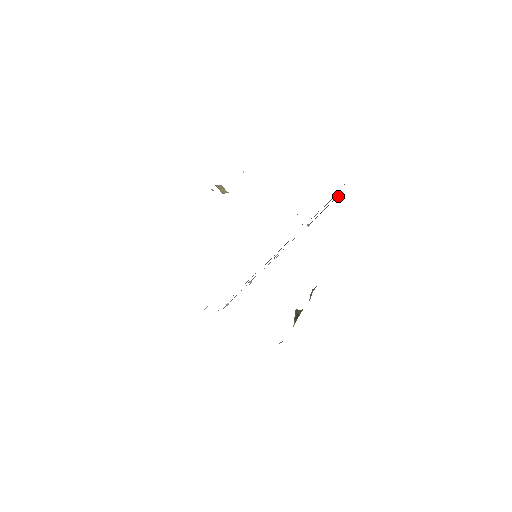
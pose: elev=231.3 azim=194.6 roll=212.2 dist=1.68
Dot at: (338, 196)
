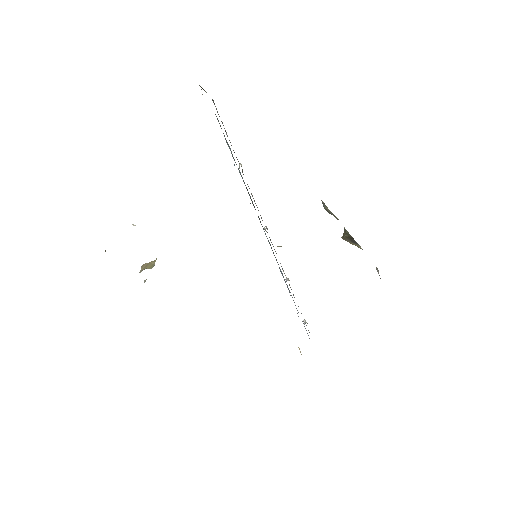
Dot at: (214, 104)
